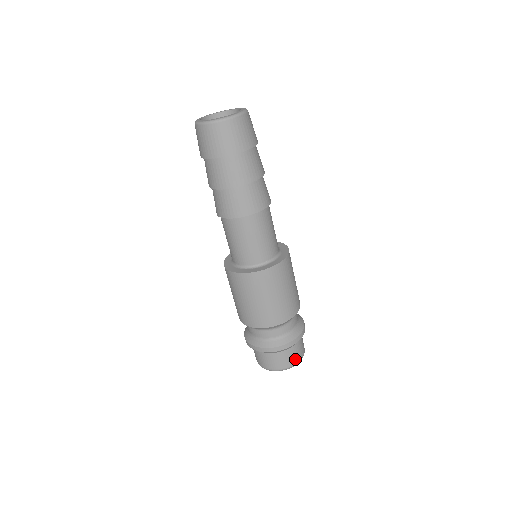
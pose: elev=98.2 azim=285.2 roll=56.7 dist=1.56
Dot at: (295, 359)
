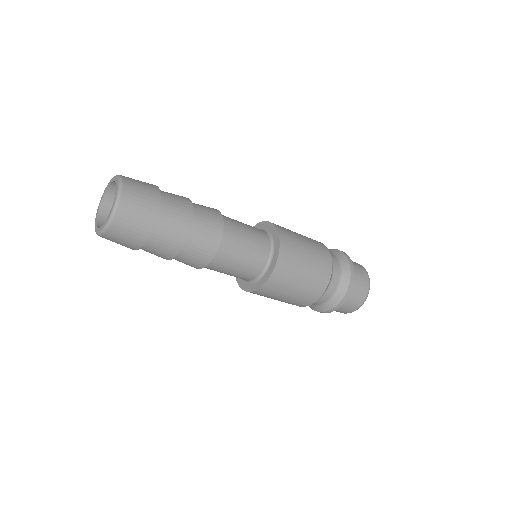
Dot at: (365, 281)
